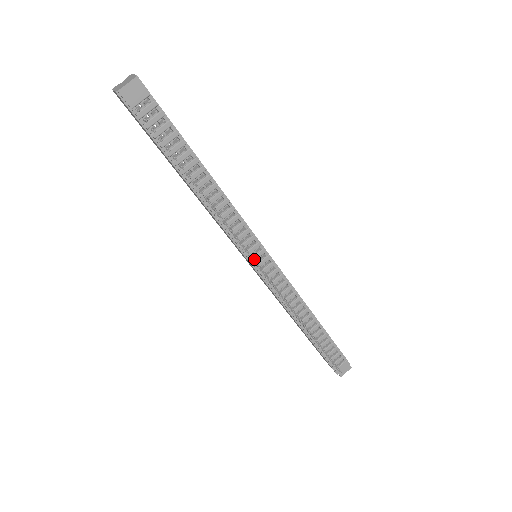
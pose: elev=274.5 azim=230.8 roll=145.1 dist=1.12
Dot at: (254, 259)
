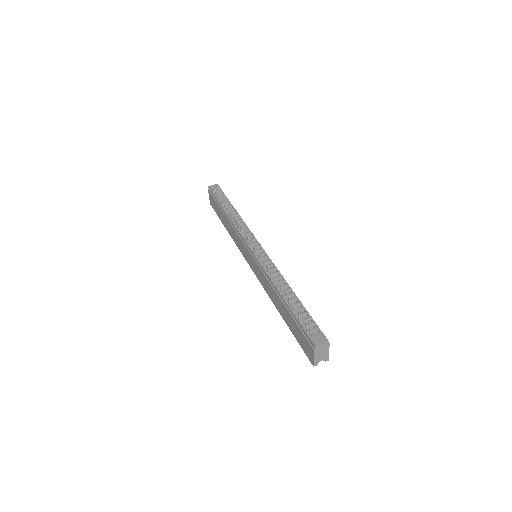
Dot at: occluded
